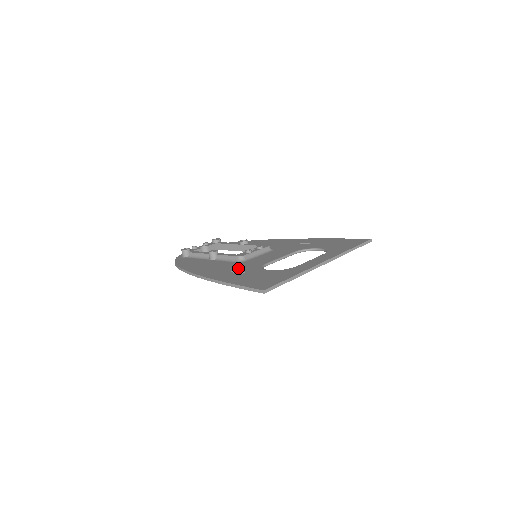
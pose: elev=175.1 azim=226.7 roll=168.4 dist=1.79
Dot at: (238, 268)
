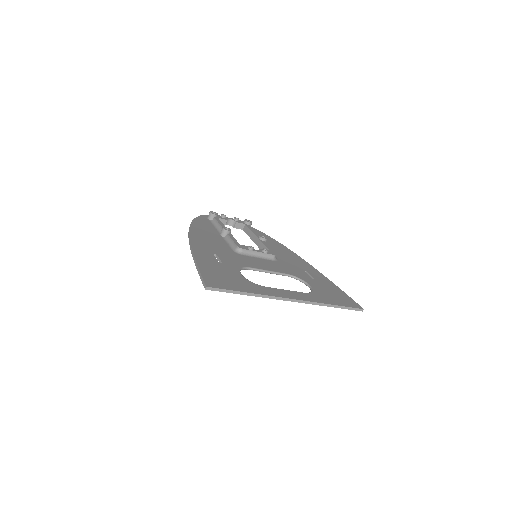
Dot at: (224, 256)
